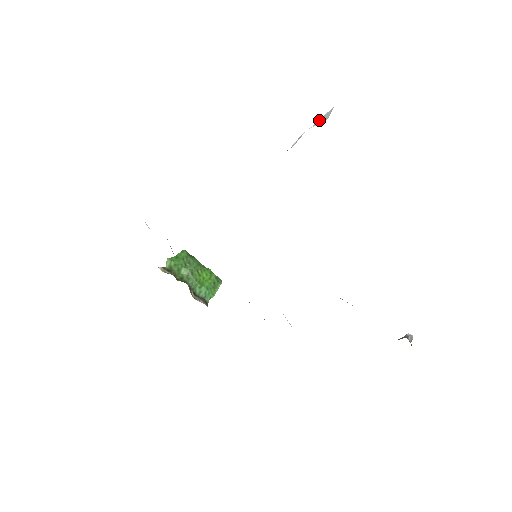
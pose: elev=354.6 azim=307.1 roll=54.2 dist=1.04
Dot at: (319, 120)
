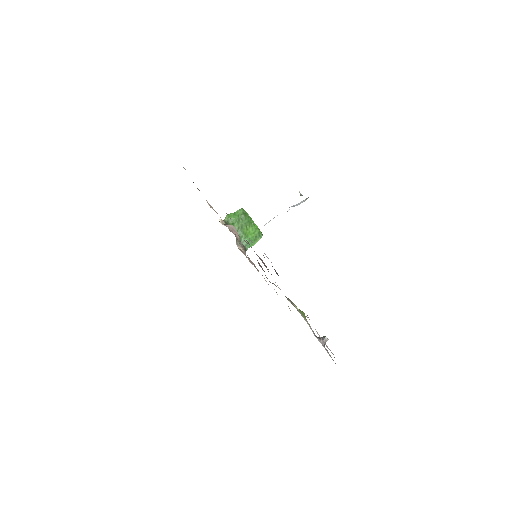
Dot at: (294, 205)
